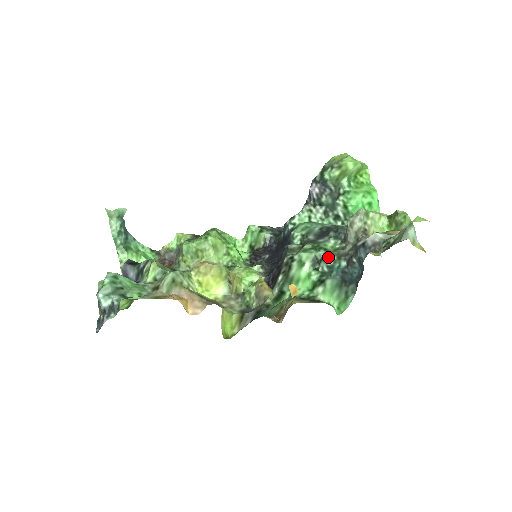
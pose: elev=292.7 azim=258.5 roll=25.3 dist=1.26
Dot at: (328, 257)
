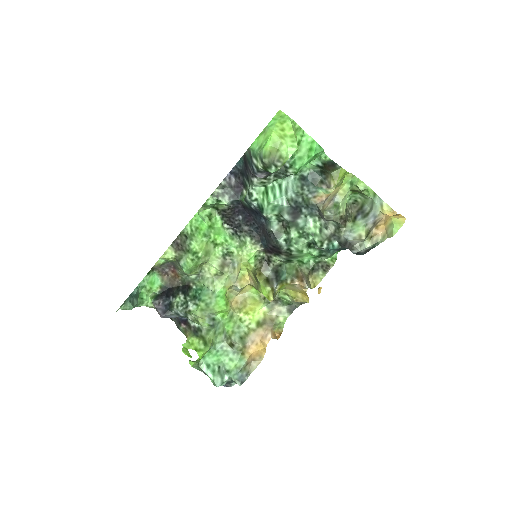
Dot at: (321, 244)
